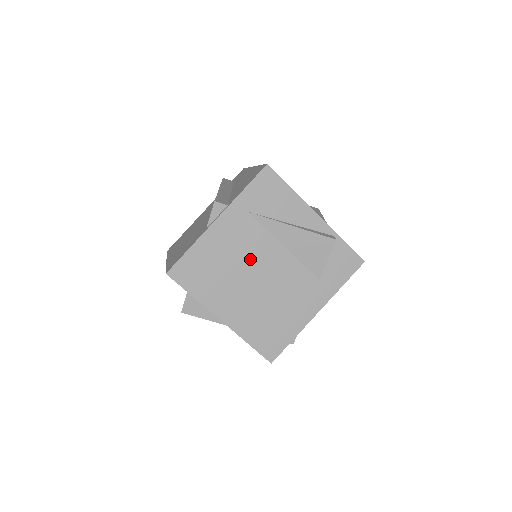
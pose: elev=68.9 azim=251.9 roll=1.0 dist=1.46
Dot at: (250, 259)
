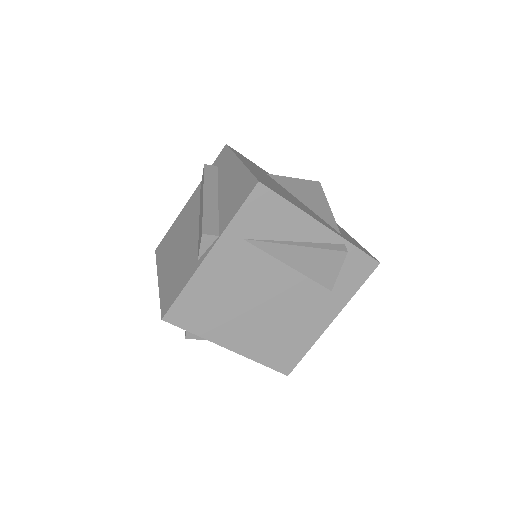
Dot at: (252, 286)
